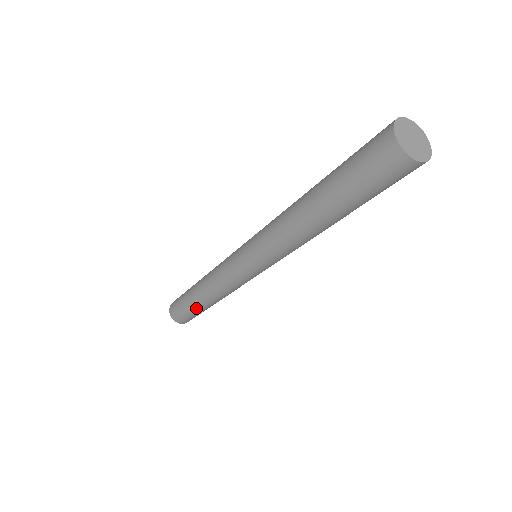
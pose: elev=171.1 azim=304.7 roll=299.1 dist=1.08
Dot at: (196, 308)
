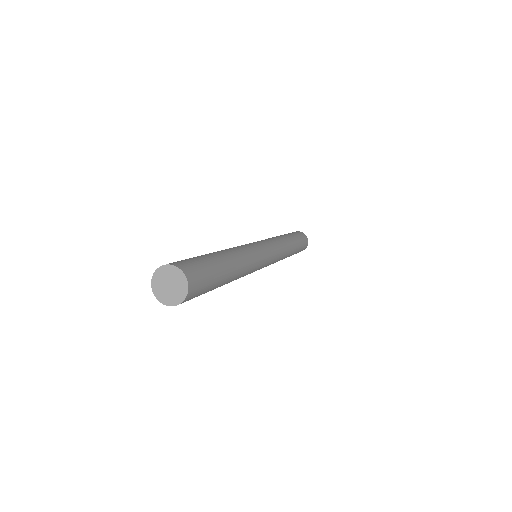
Dot at: occluded
